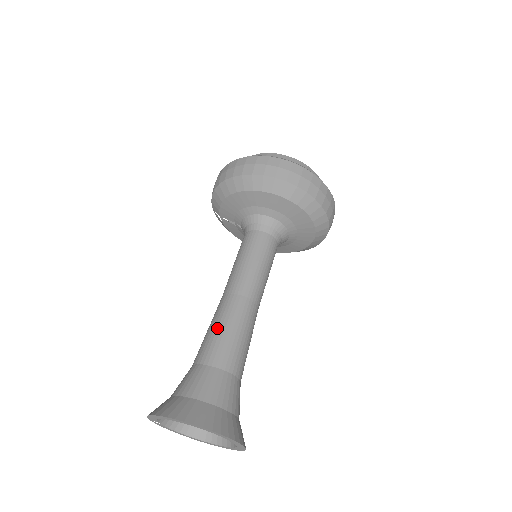
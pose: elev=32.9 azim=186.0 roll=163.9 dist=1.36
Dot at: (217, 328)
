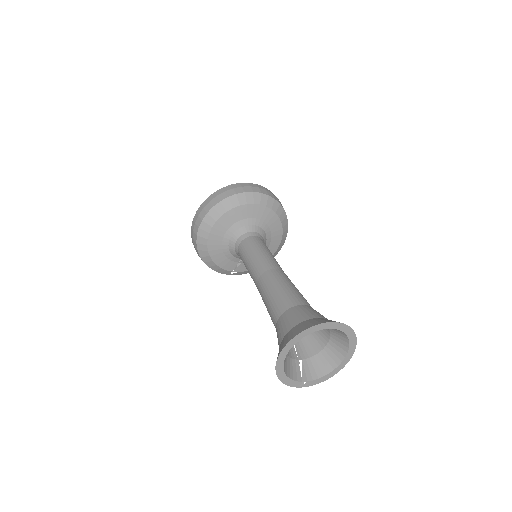
Dot at: (266, 305)
